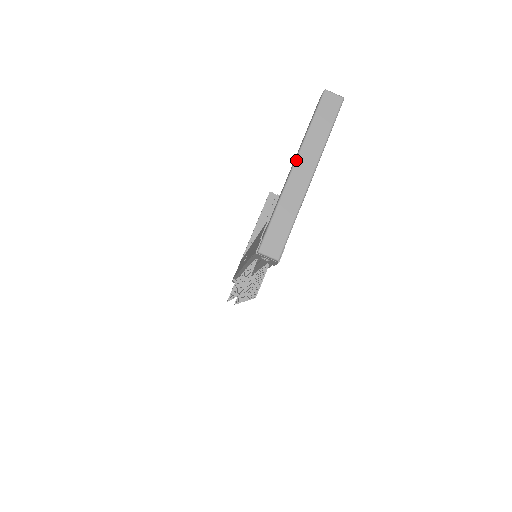
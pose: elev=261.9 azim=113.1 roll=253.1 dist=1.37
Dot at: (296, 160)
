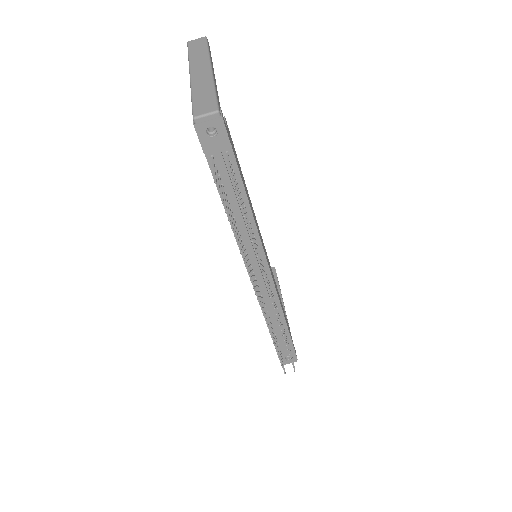
Dot at: (190, 70)
